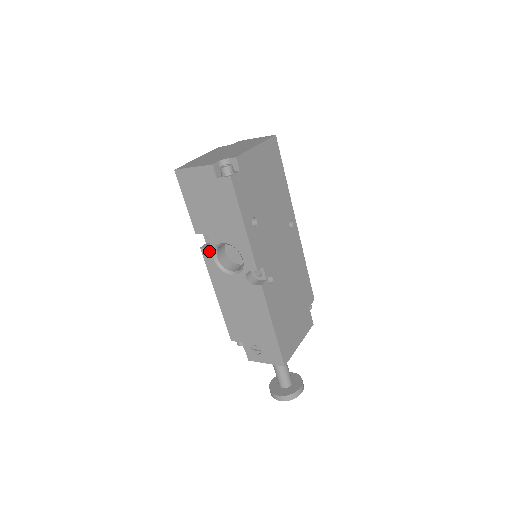
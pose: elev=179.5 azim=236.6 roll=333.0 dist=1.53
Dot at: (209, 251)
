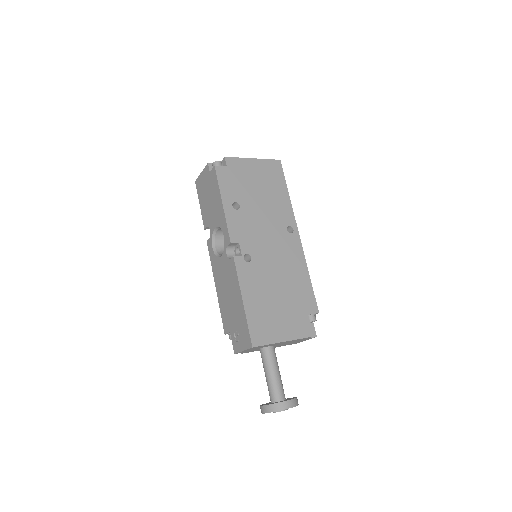
Dot at: (210, 241)
